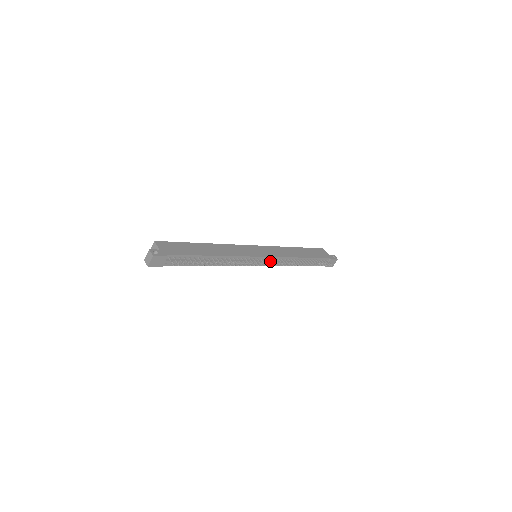
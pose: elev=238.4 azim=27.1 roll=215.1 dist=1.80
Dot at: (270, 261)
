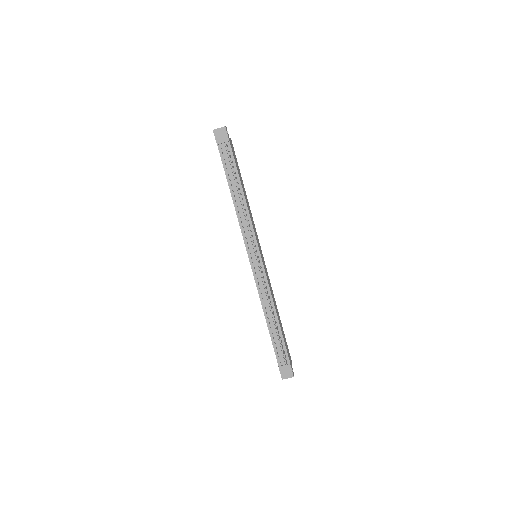
Dot at: (261, 266)
